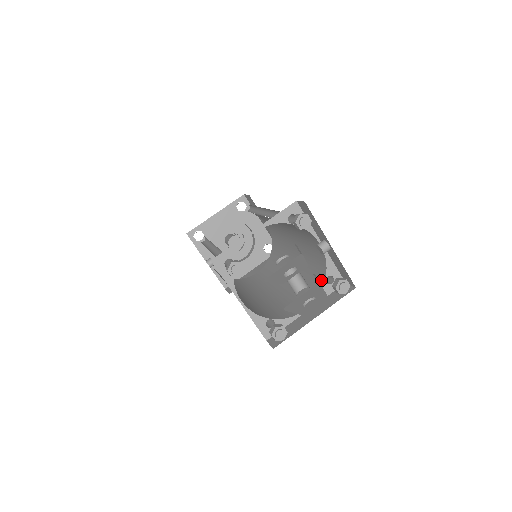
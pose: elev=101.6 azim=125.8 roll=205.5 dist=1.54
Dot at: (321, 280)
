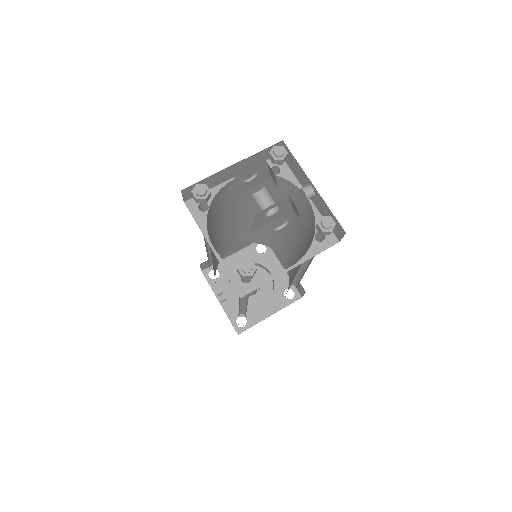
Dot at: (311, 241)
